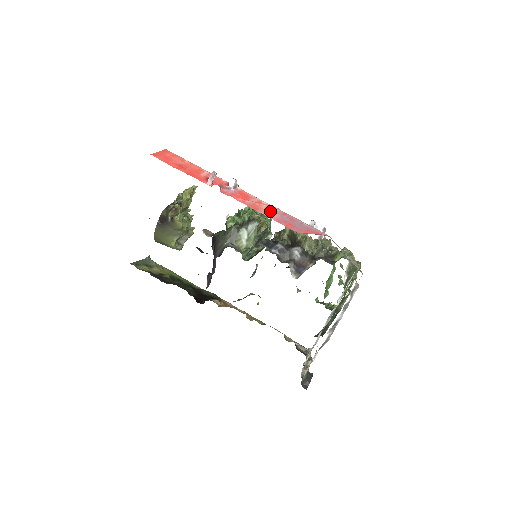
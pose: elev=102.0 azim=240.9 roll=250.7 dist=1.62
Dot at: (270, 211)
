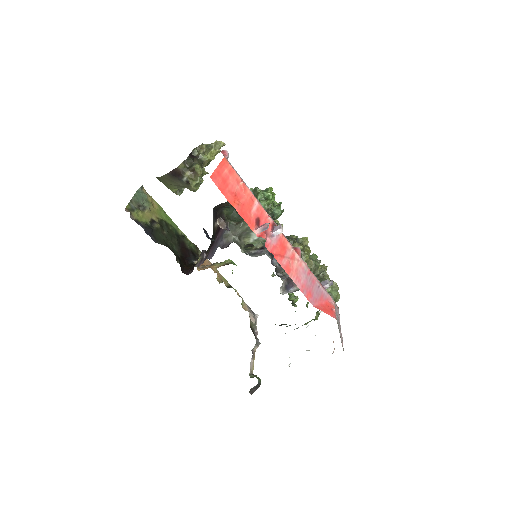
Dot at: (299, 272)
